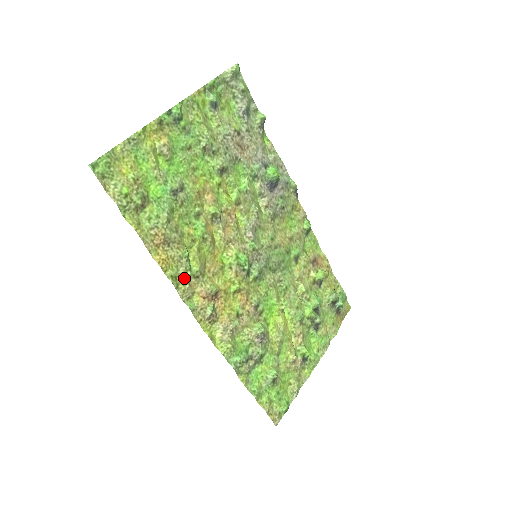
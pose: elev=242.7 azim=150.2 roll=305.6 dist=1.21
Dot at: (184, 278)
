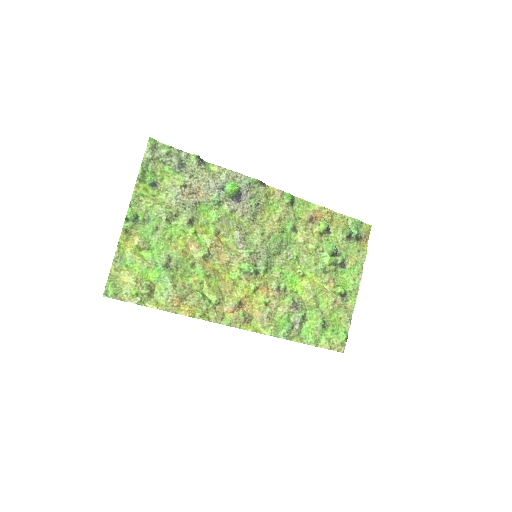
Dot at: (210, 311)
